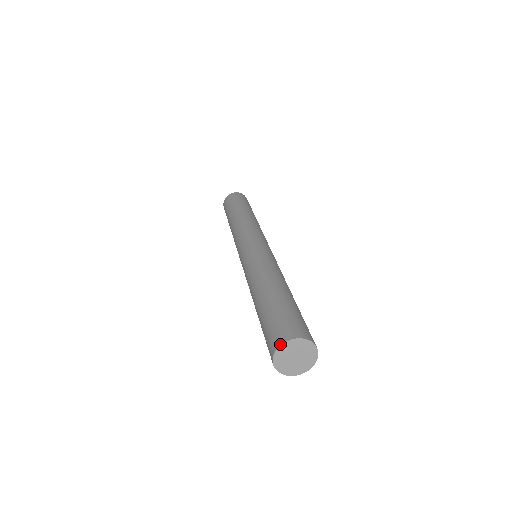
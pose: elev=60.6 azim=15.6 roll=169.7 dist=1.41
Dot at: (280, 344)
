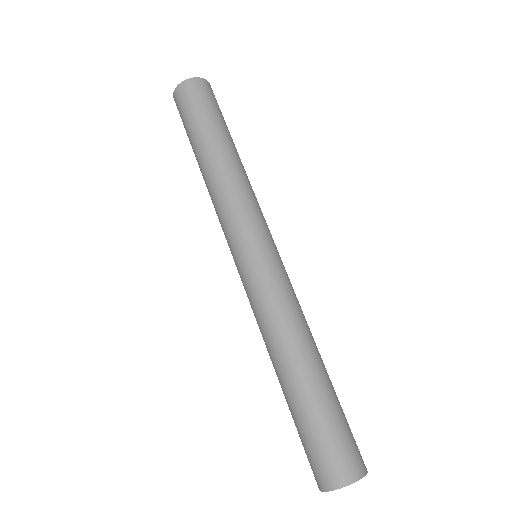
Dot at: (344, 486)
